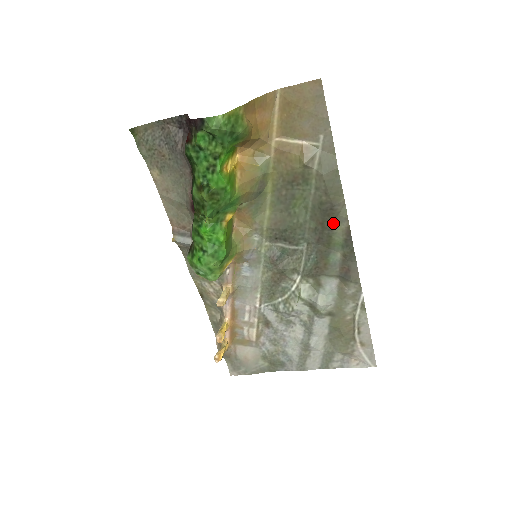
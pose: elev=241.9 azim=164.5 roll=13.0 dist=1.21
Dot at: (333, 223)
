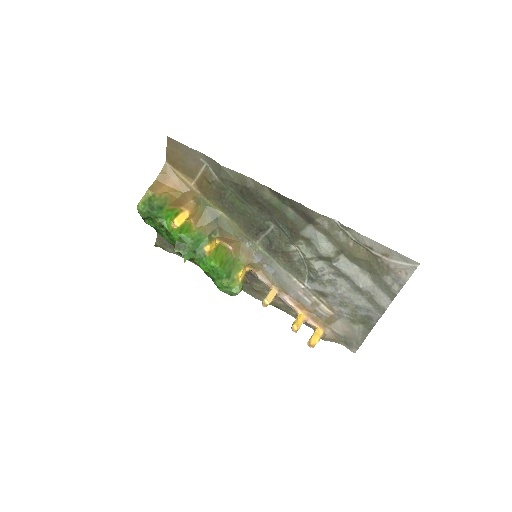
Dot at: (261, 196)
